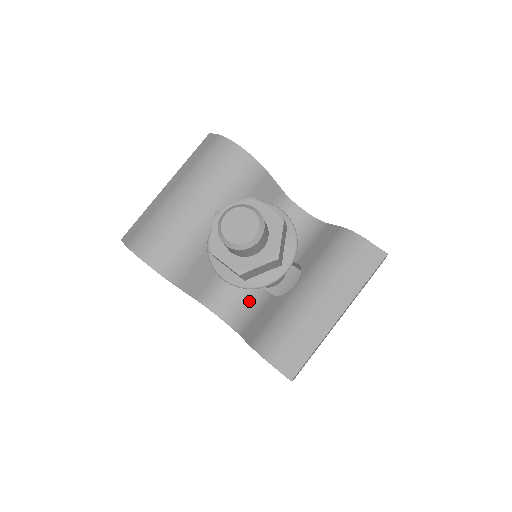
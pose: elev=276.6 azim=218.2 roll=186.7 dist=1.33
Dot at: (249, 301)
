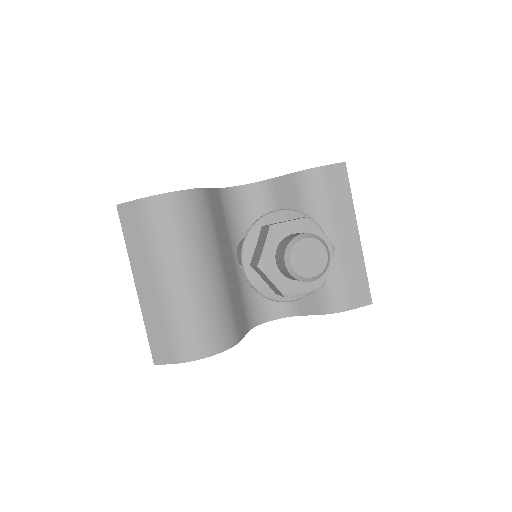
Dot at: occluded
